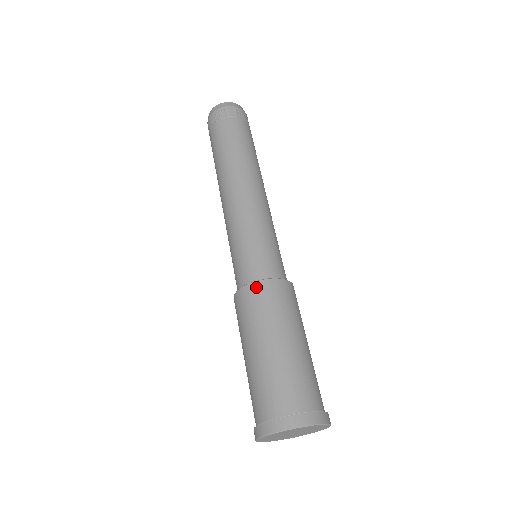
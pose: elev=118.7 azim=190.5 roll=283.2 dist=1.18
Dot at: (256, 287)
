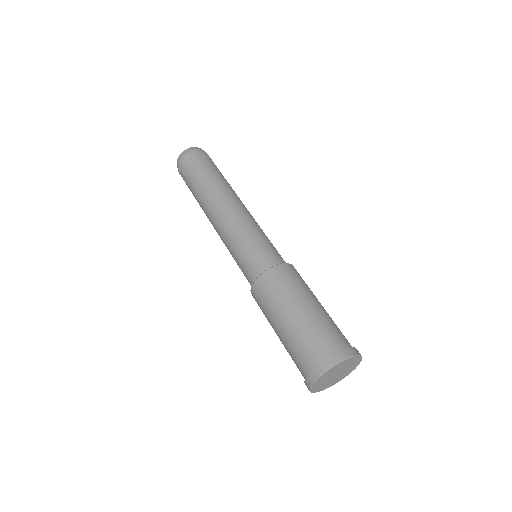
Dot at: (280, 268)
